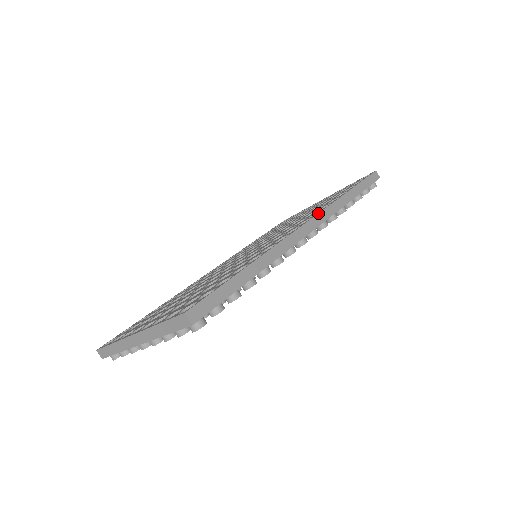
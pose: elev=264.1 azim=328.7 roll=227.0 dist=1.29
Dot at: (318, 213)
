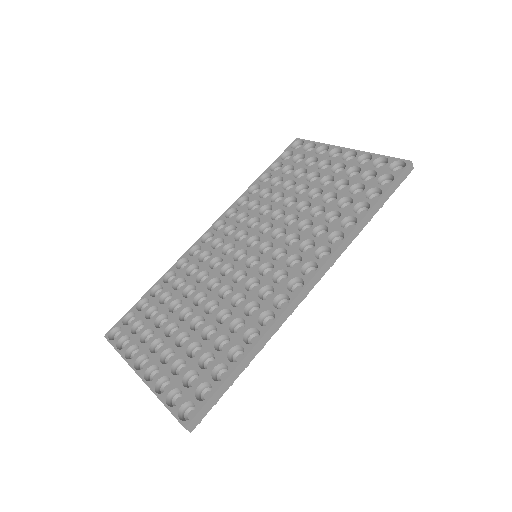
Dot at: (325, 262)
